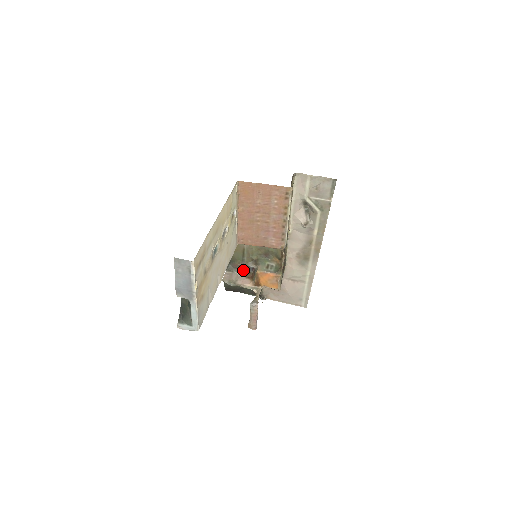
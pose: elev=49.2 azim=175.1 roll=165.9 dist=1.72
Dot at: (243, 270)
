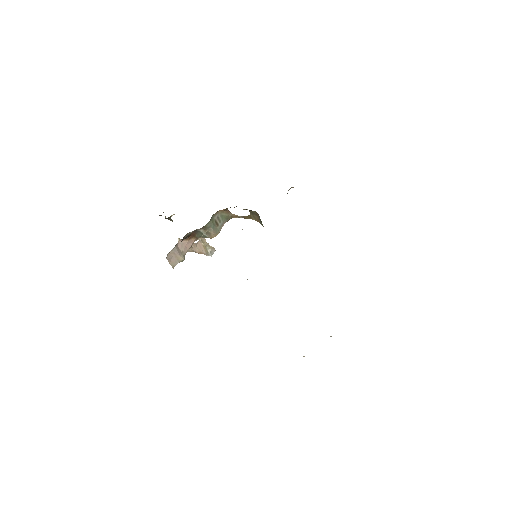
Dot at: (182, 240)
